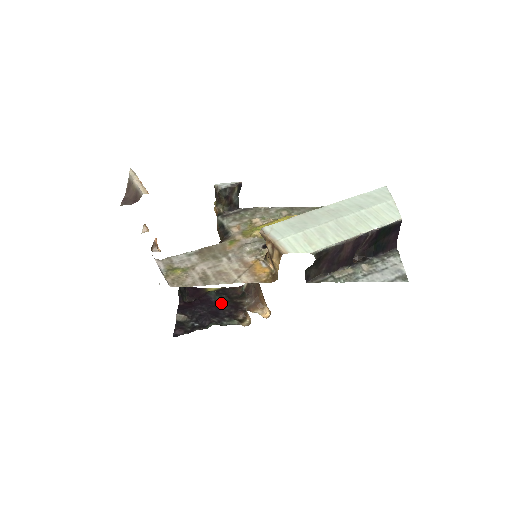
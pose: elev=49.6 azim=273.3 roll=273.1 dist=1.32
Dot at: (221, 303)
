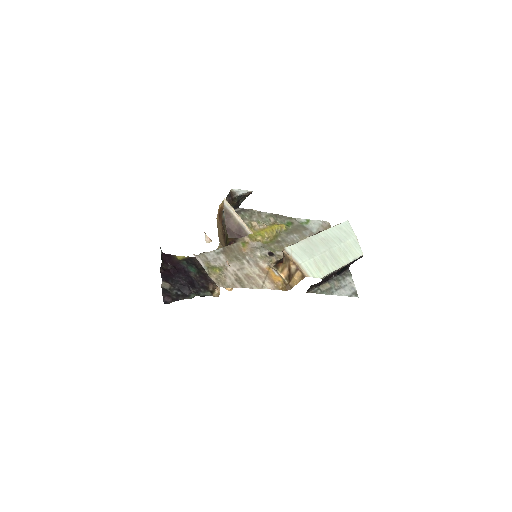
Dot at: (194, 273)
